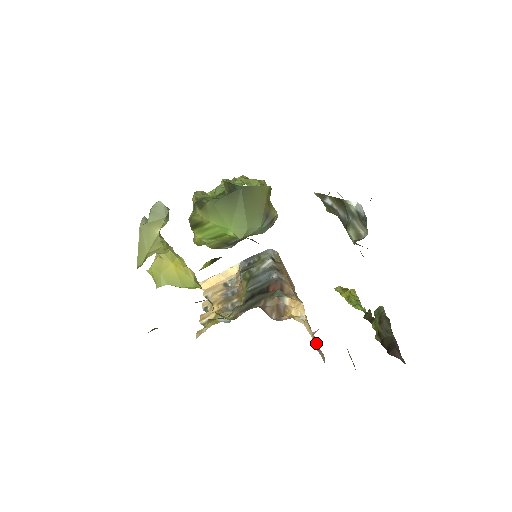
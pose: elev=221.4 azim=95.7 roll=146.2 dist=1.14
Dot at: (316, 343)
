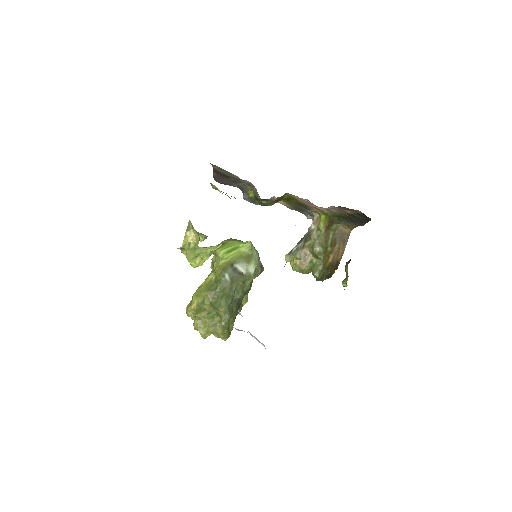
Dot at: occluded
